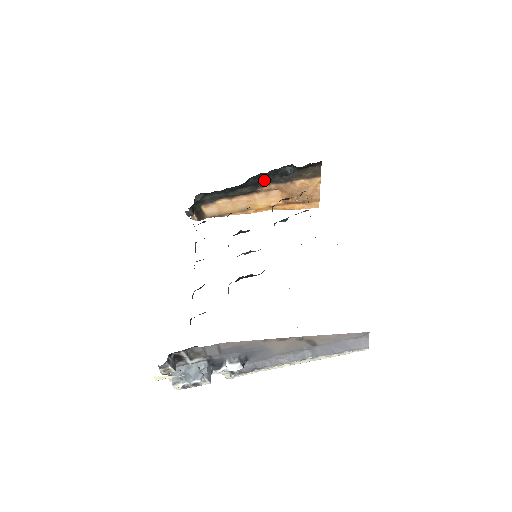
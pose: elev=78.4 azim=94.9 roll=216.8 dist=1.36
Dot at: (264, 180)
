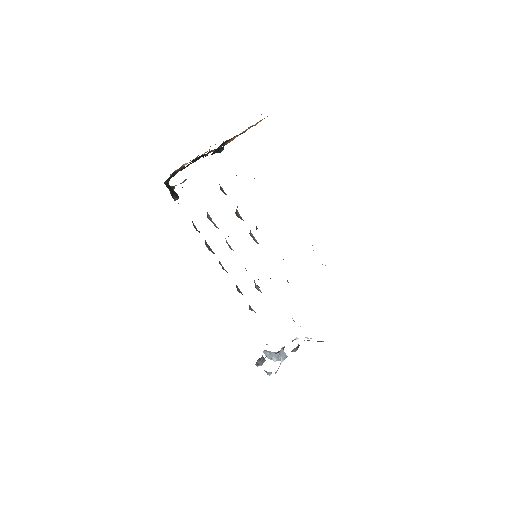
Dot at: occluded
